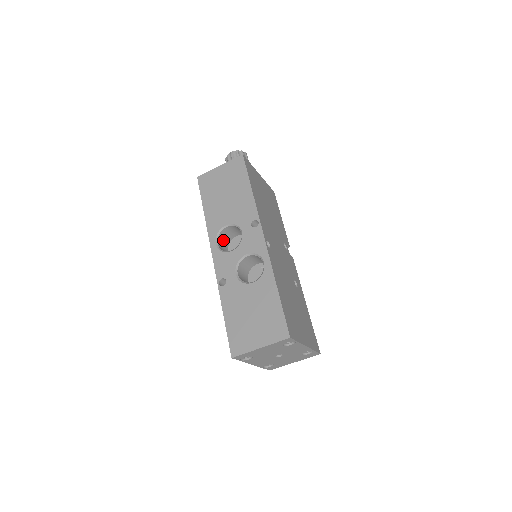
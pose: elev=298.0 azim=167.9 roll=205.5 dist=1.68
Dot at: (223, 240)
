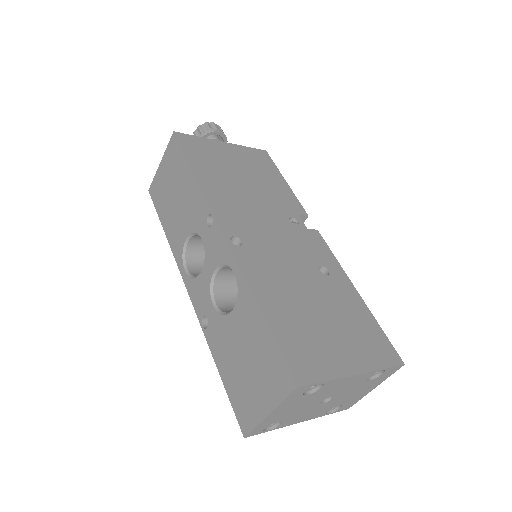
Dot at: (198, 258)
